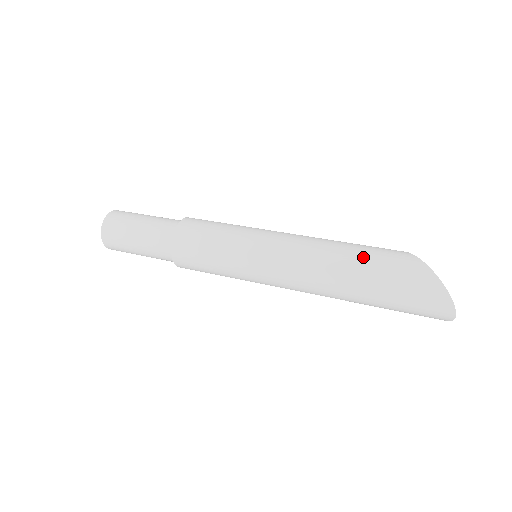
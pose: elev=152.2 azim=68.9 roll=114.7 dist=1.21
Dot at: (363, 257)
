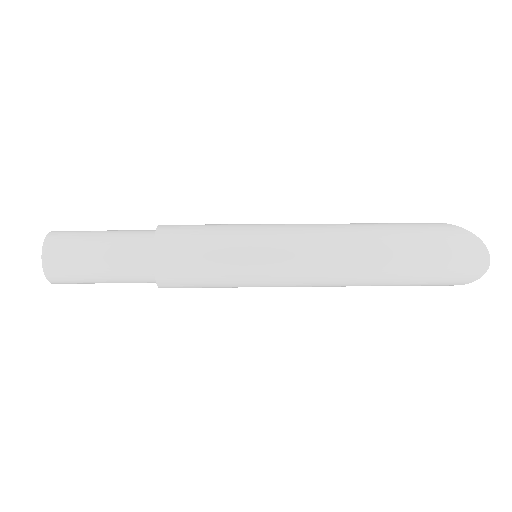
Dot at: (381, 224)
